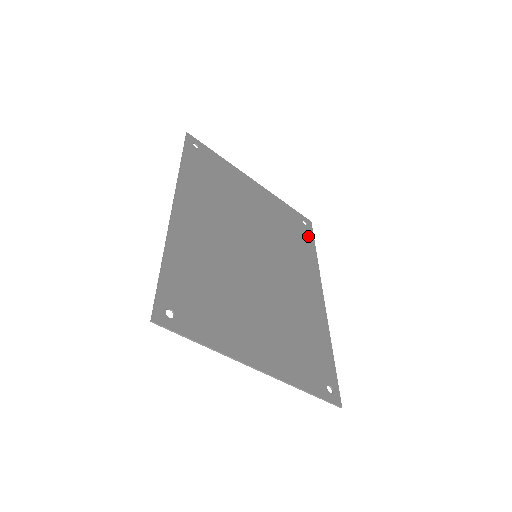
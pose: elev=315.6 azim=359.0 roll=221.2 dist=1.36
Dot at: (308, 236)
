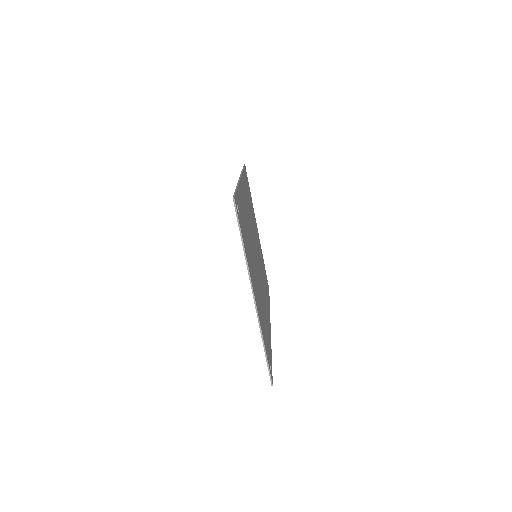
Dot at: (268, 291)
